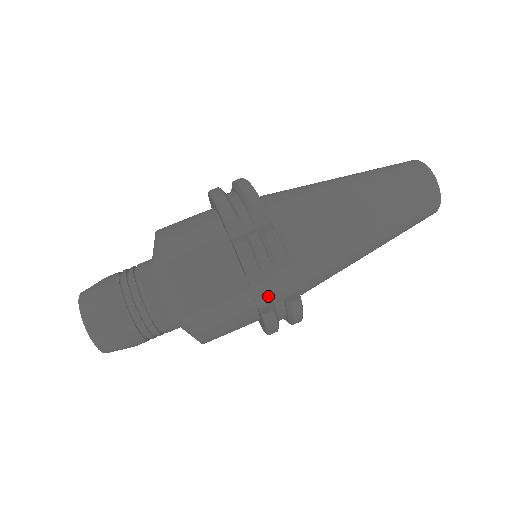
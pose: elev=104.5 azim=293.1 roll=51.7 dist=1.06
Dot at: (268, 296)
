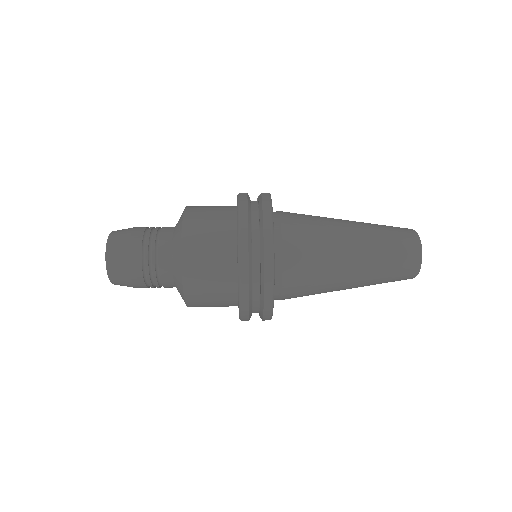
Dot at: occluded
